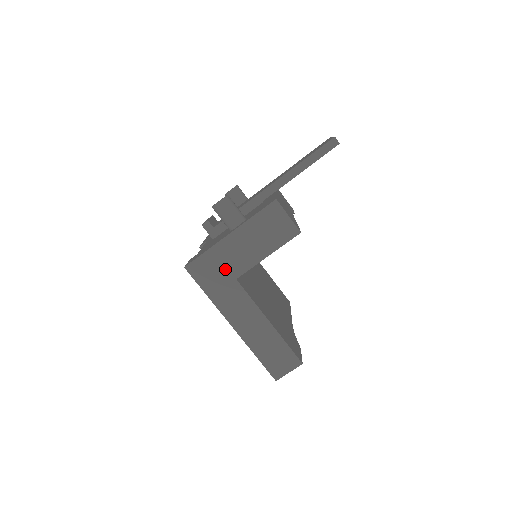
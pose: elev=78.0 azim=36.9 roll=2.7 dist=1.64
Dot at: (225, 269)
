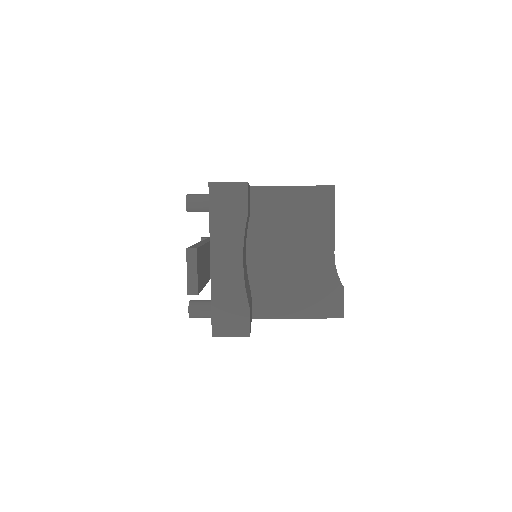
Dot at: occluded
